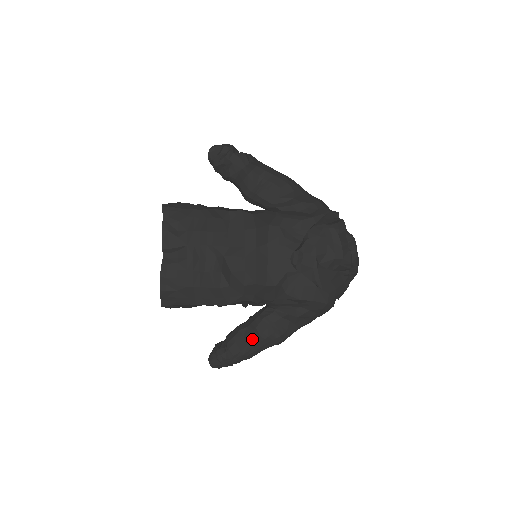
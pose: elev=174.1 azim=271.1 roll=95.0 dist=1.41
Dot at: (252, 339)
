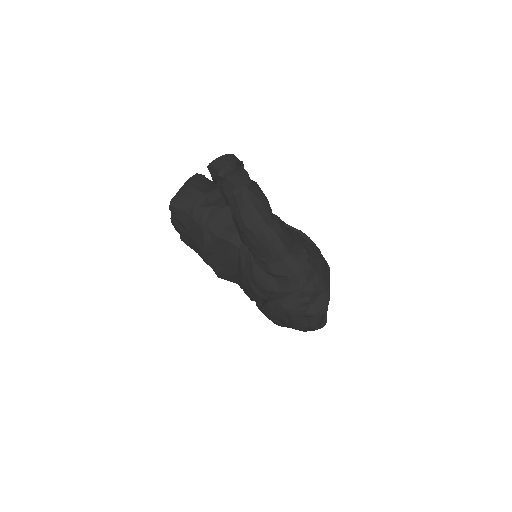
Dot at: occluded
